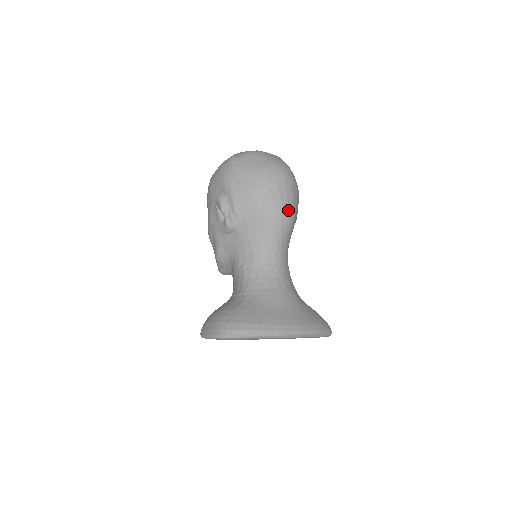
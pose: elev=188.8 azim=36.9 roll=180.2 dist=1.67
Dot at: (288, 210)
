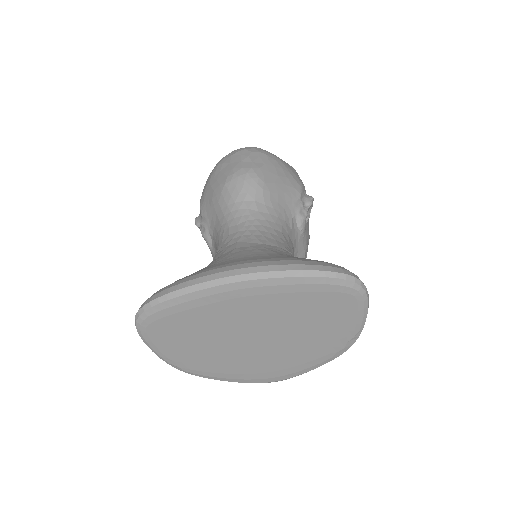
Dot at: (243, 172)
